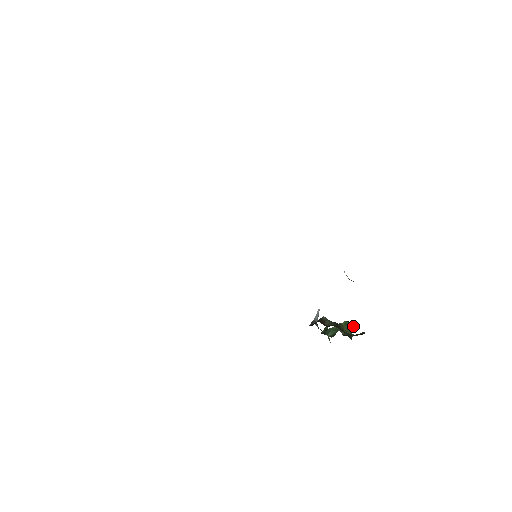
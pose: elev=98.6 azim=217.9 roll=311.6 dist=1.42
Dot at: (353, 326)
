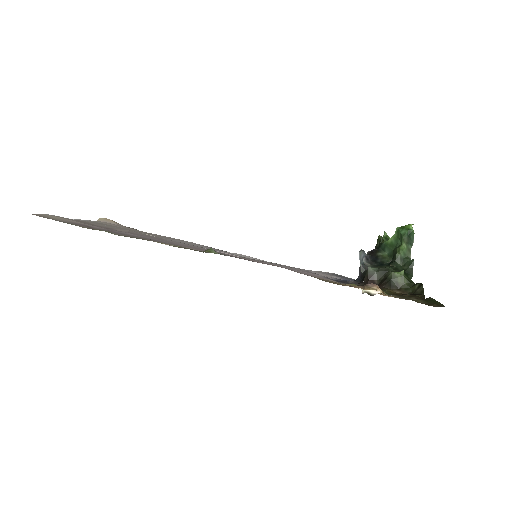
Dot at: (409, 239)
